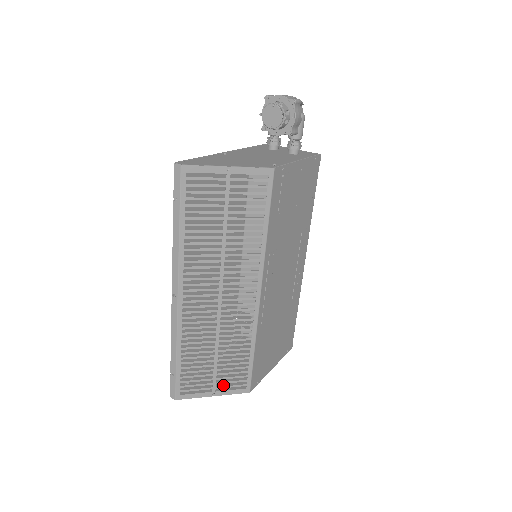
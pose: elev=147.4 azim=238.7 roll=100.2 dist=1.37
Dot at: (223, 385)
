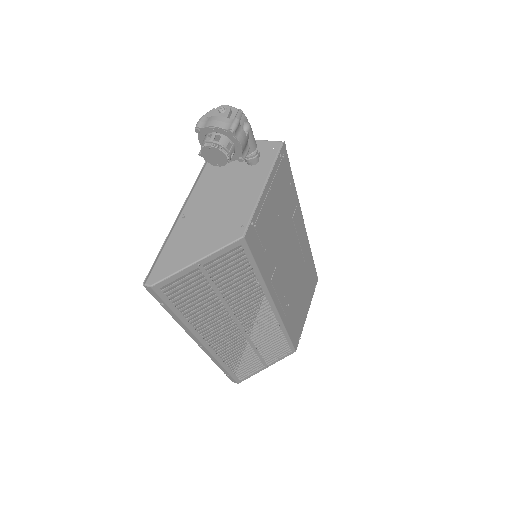
Dot at: (271, 352)
